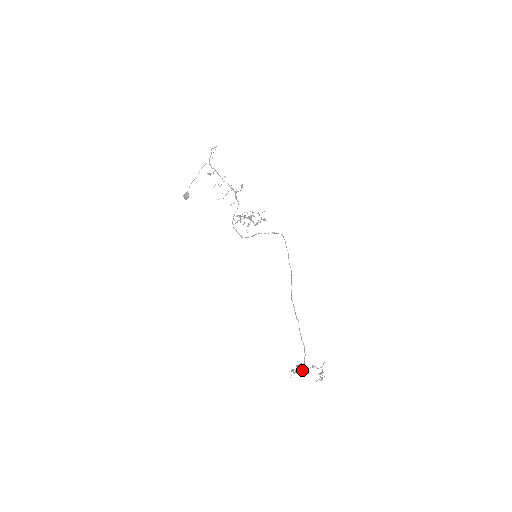
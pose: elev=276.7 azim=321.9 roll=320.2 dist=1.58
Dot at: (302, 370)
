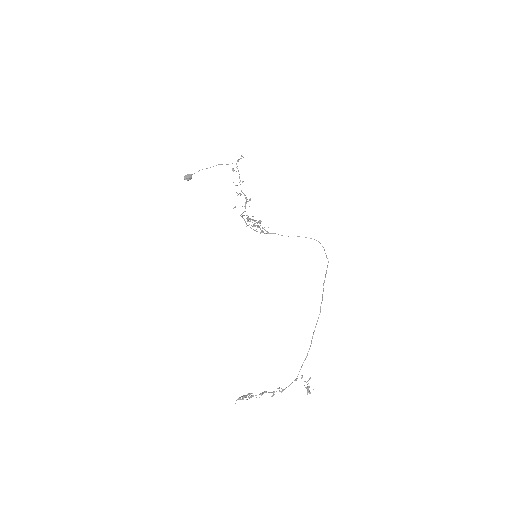
Dot at: (262, 394)
